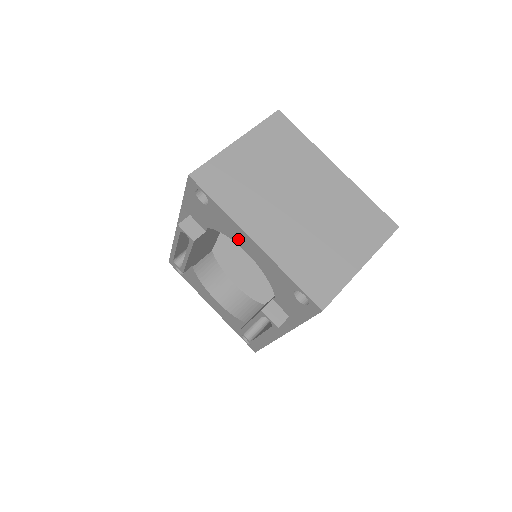
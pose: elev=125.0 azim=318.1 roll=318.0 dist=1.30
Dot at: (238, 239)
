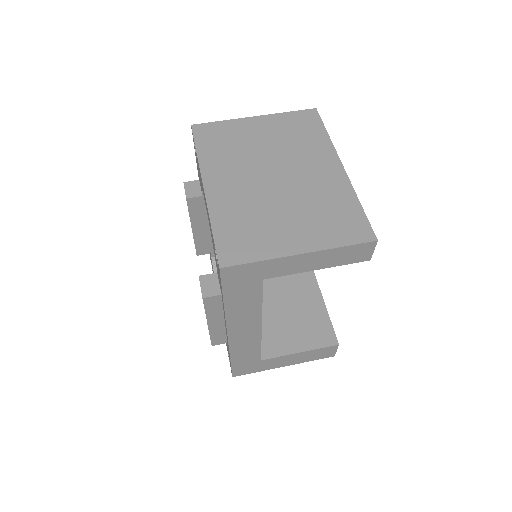
Dot at: occluded
